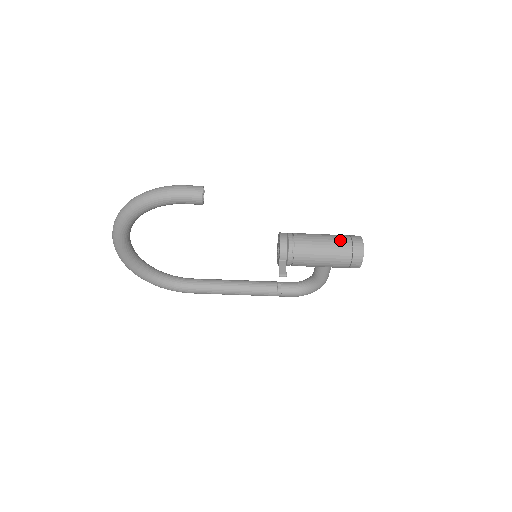
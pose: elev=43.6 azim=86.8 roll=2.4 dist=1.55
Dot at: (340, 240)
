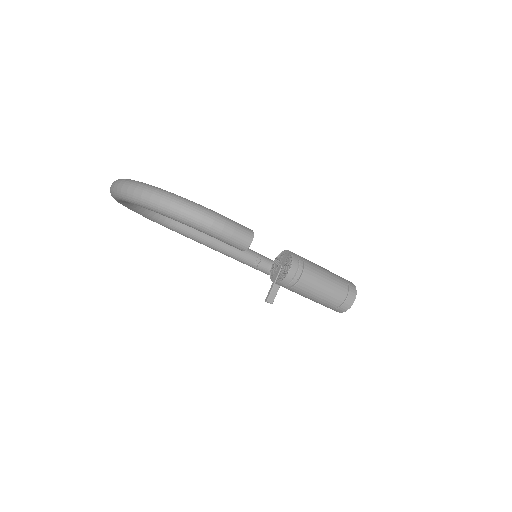
Dot at: (338, 293)
